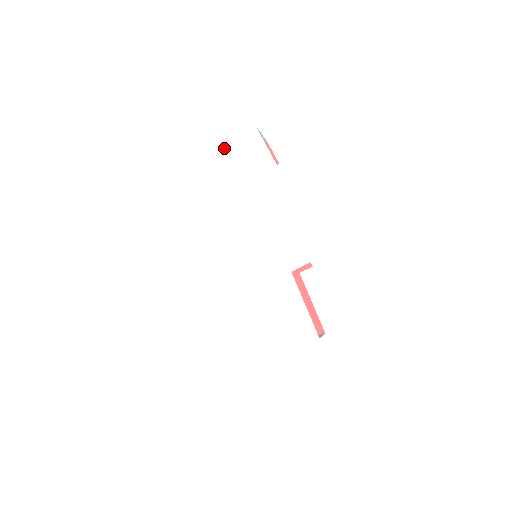
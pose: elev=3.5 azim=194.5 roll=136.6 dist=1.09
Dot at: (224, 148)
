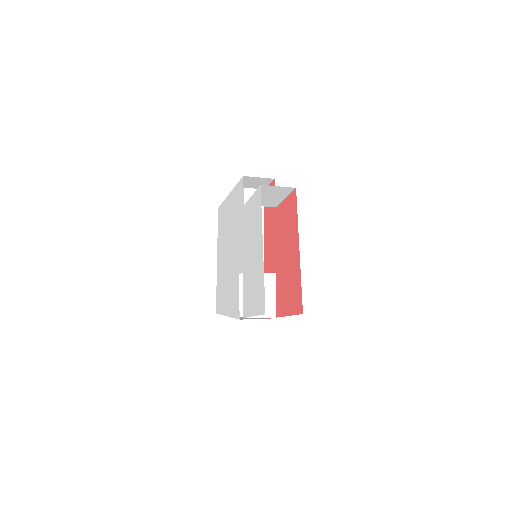
Dot at: (236, 186)
